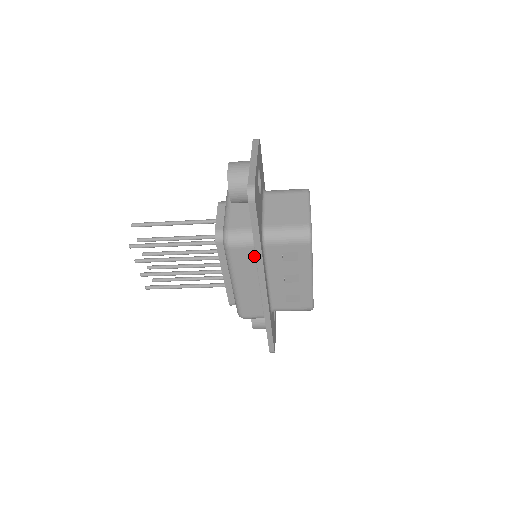
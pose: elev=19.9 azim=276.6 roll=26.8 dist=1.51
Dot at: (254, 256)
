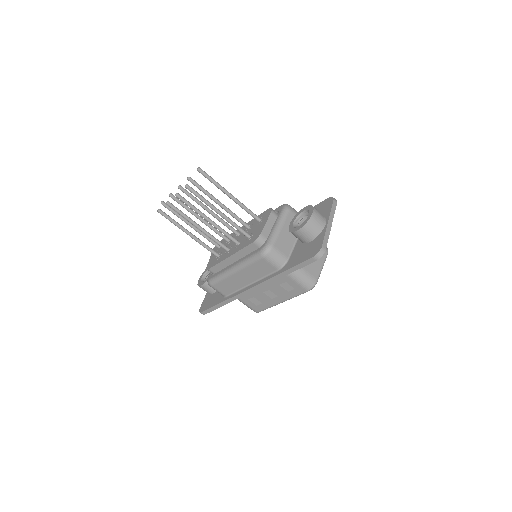
Dot at: (270, 272)
